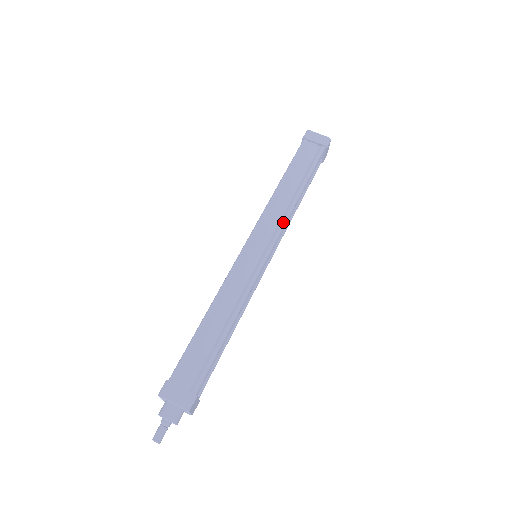
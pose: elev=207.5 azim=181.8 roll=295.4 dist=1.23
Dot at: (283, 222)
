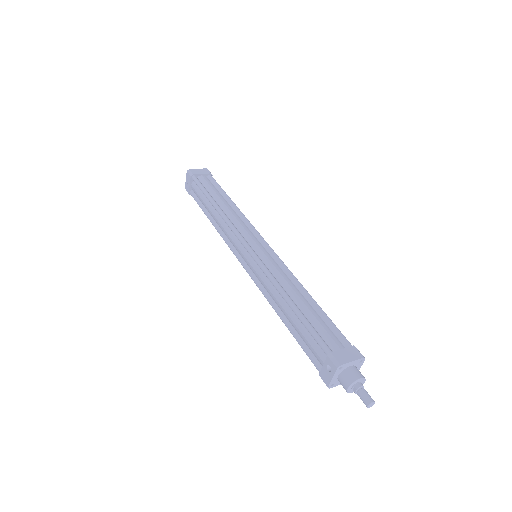
Dot at: (250, 223)
